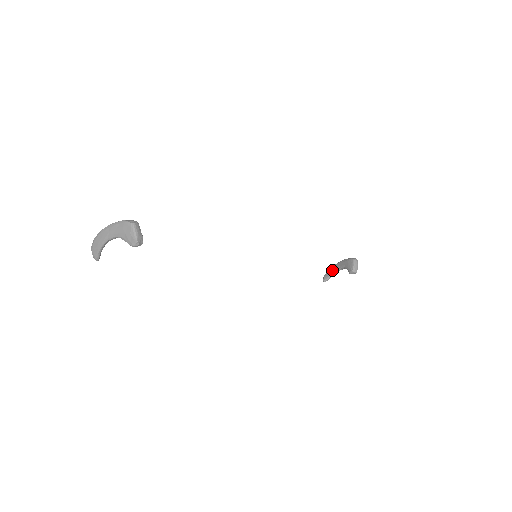
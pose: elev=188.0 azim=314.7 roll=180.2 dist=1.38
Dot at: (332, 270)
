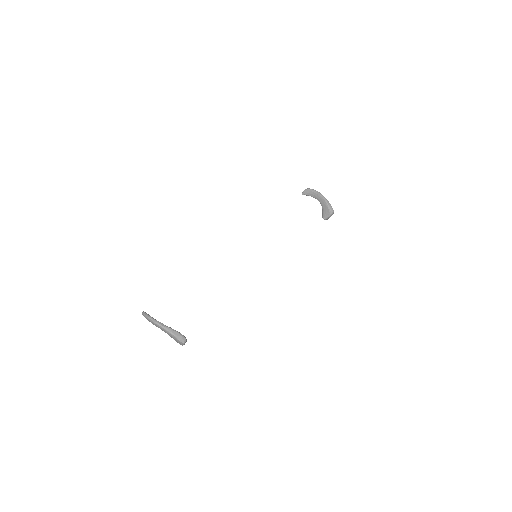
Dot at: (313, 194)
